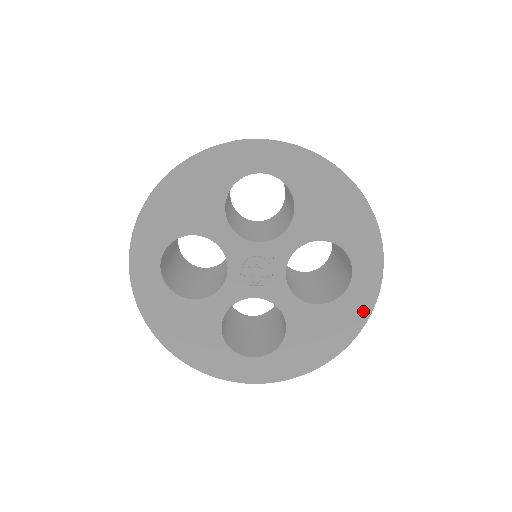
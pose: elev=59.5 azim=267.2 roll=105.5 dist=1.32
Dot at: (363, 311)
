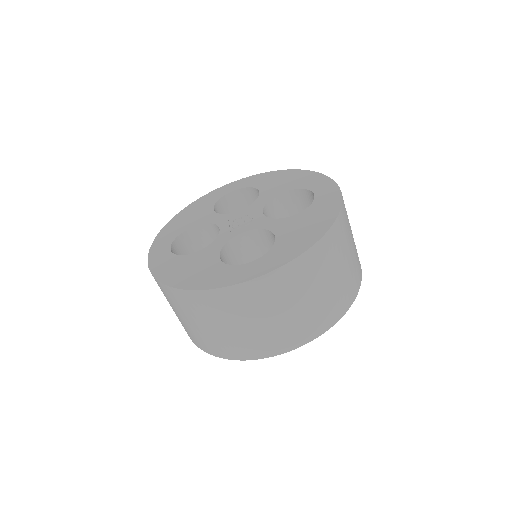
Dot at: (334, 202)
